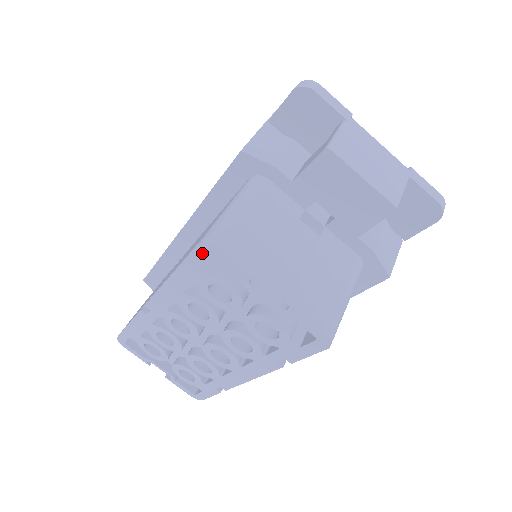
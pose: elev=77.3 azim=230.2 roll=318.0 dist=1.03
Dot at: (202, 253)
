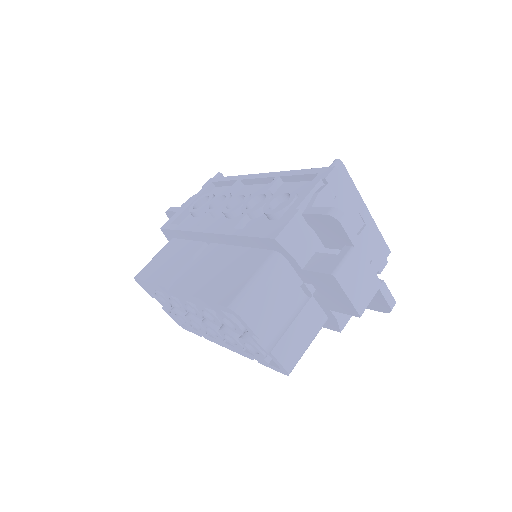
Dot at: (228, 311)
